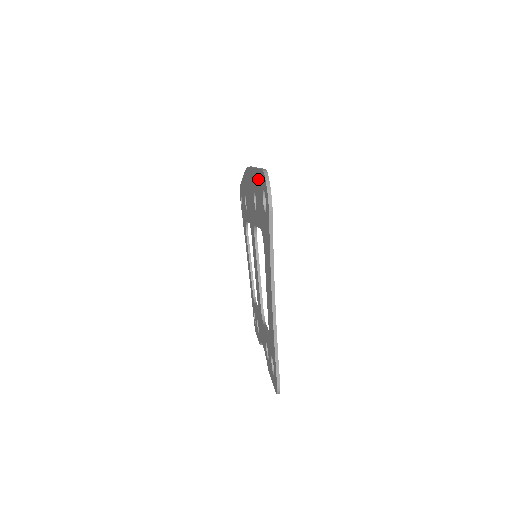
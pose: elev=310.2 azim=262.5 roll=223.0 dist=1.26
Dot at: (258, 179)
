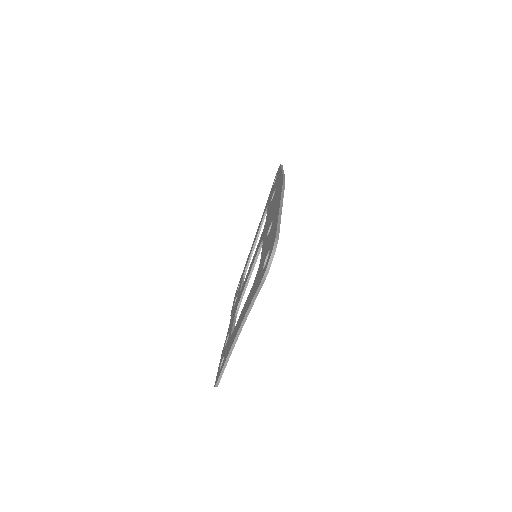
Dot at: (274, 228)
